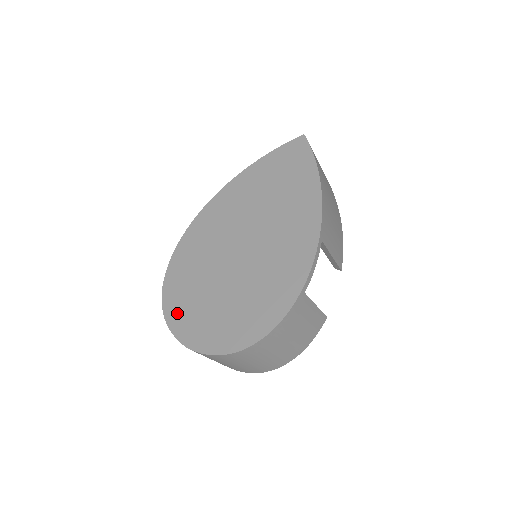
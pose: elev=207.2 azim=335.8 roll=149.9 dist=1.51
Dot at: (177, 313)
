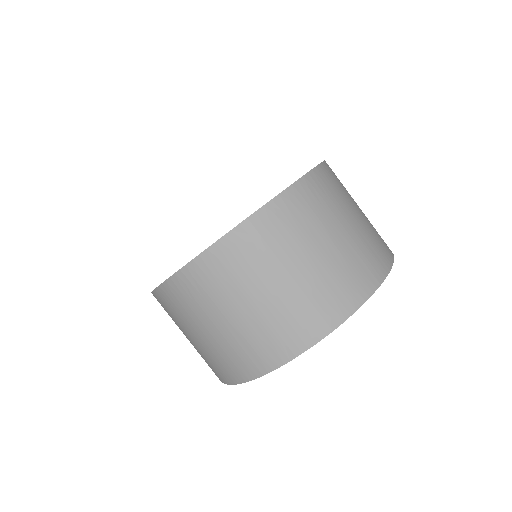
Dot at: occluded
